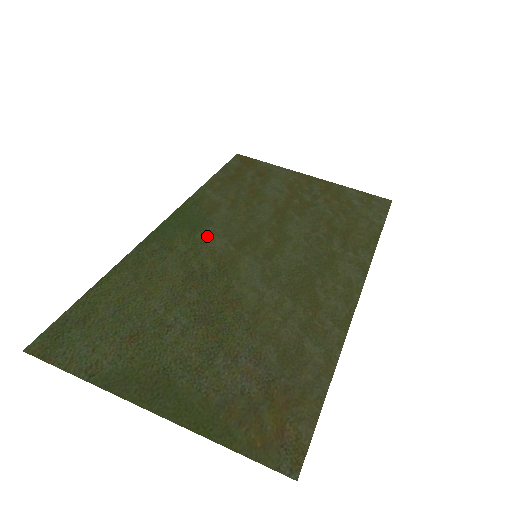
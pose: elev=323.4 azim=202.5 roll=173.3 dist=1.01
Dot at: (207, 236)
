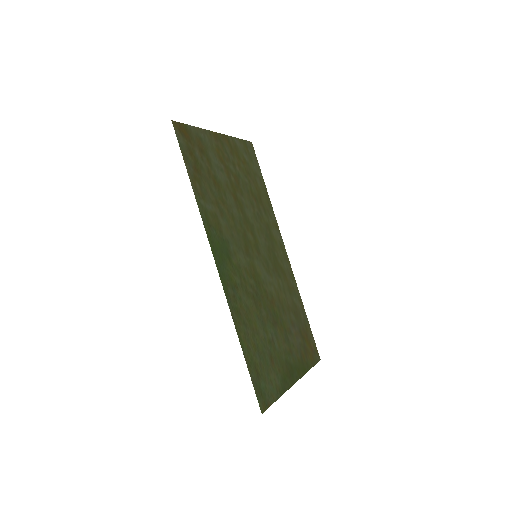
Dot at: (236, 258)
